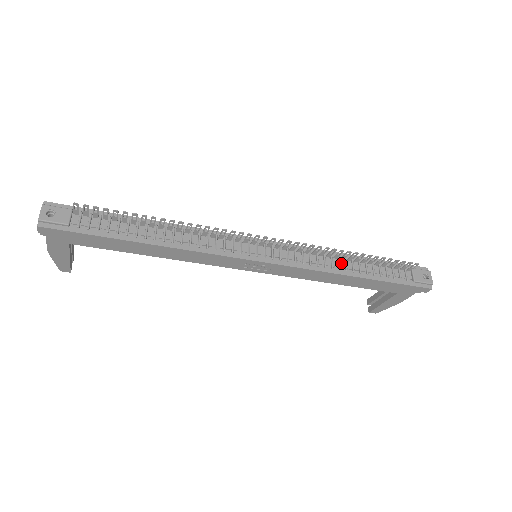
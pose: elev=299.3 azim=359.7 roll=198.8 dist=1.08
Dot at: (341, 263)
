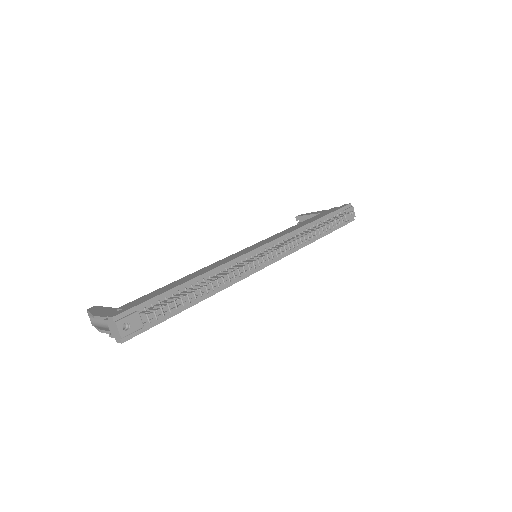
Dot at: (308, 234)
